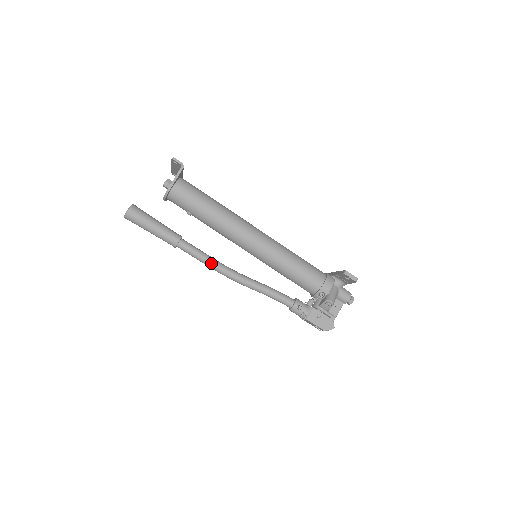
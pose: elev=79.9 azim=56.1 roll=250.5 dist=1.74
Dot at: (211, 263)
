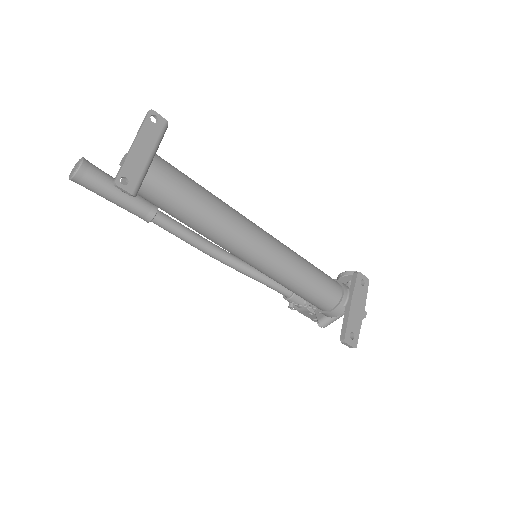
Dot at: (193, 246)
